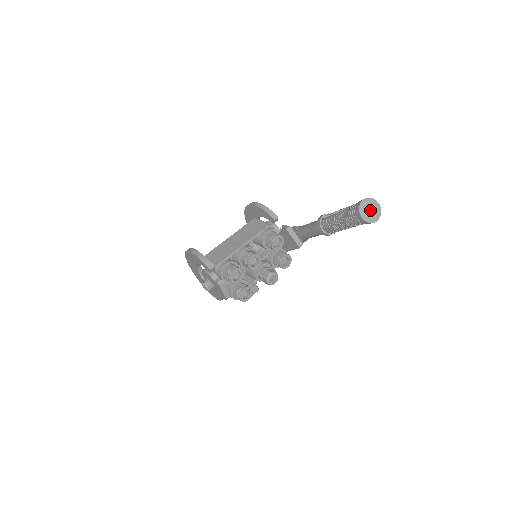
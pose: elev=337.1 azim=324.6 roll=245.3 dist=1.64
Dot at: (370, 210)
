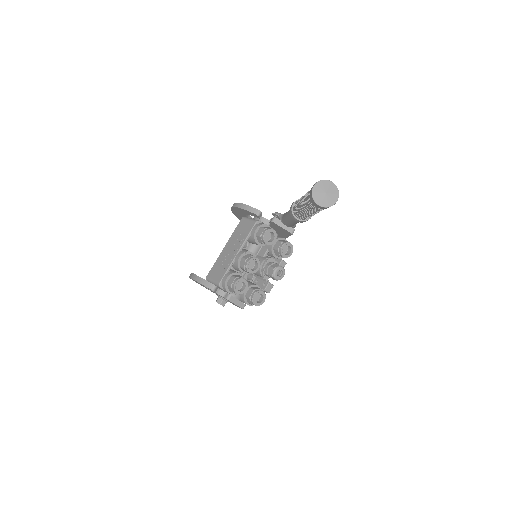
Dot at: (325, 194)
